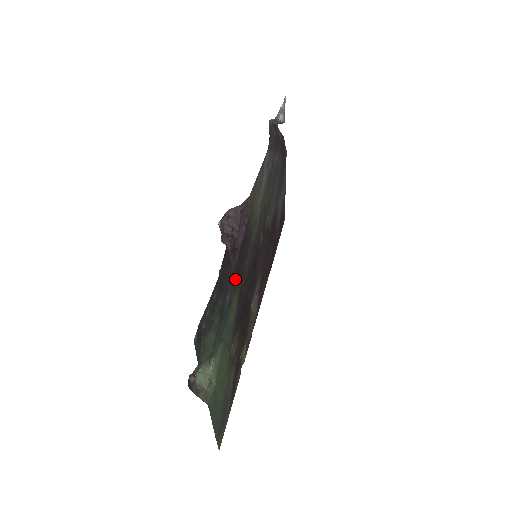
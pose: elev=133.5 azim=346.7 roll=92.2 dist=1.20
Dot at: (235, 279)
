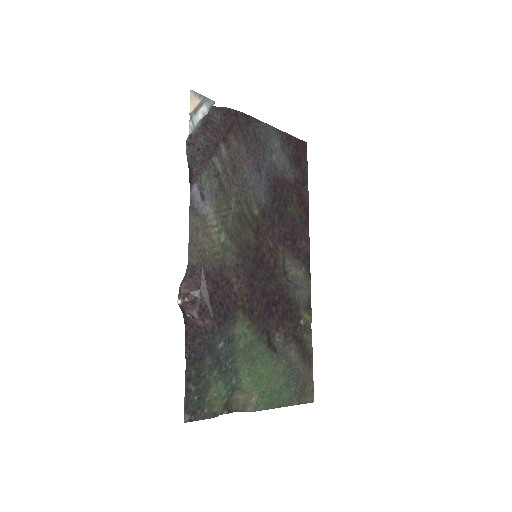
Dot at: (223, 321)
